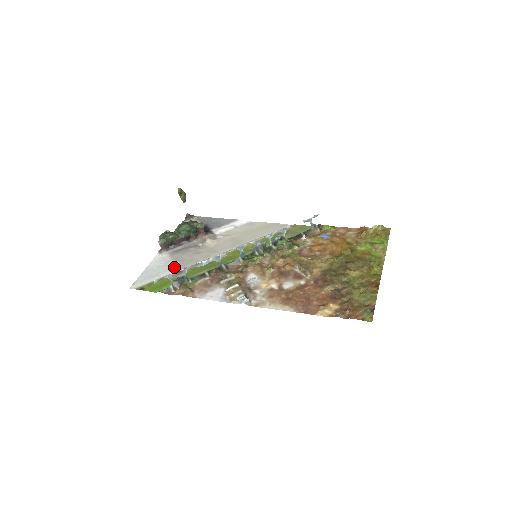
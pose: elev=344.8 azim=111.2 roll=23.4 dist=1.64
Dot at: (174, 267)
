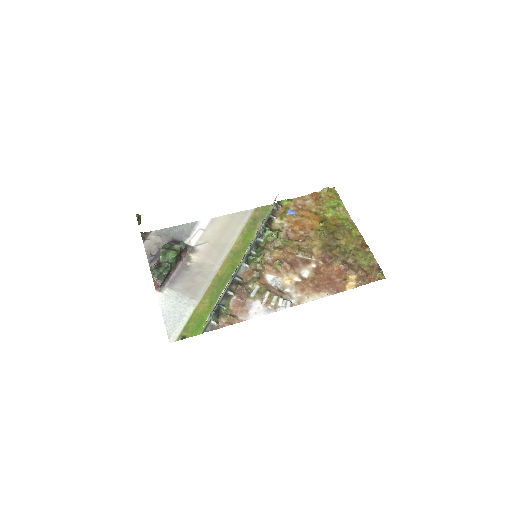
Dot at: (189, 300)
